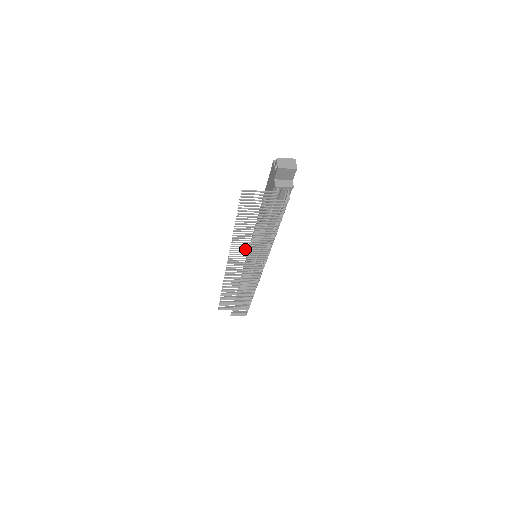
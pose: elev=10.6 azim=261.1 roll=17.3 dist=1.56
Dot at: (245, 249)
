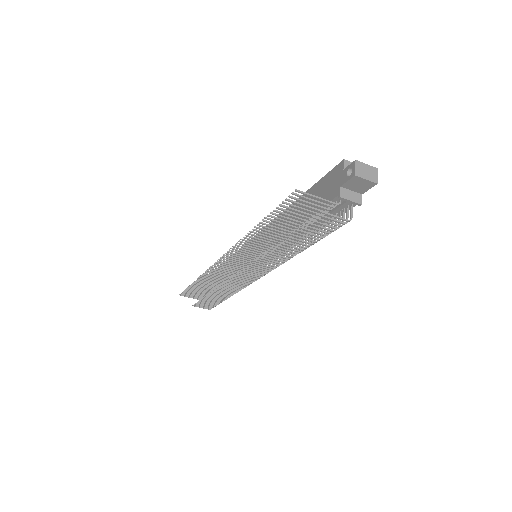
Dot at: (253, 250)
